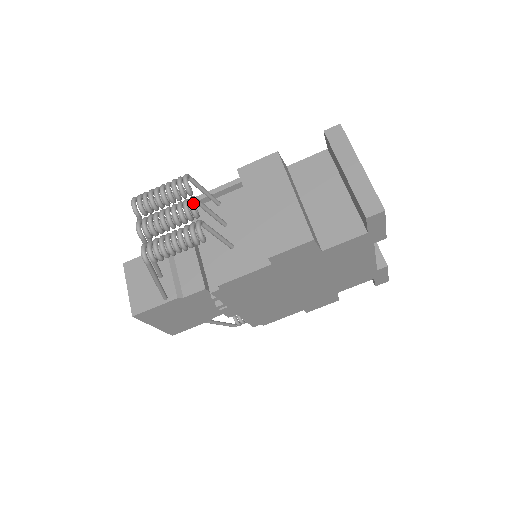
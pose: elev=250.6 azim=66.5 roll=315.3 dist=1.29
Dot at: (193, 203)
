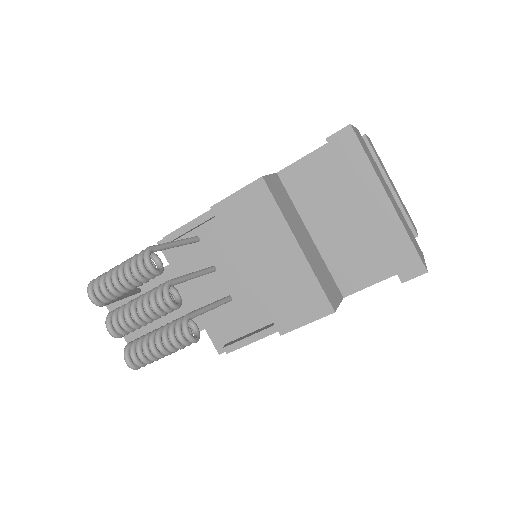
Dot at: (169, 300)
